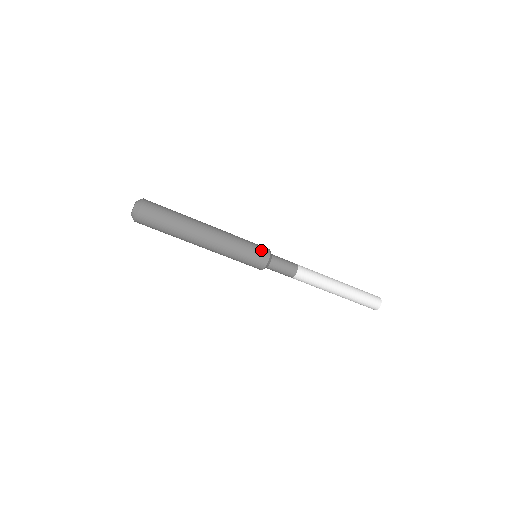
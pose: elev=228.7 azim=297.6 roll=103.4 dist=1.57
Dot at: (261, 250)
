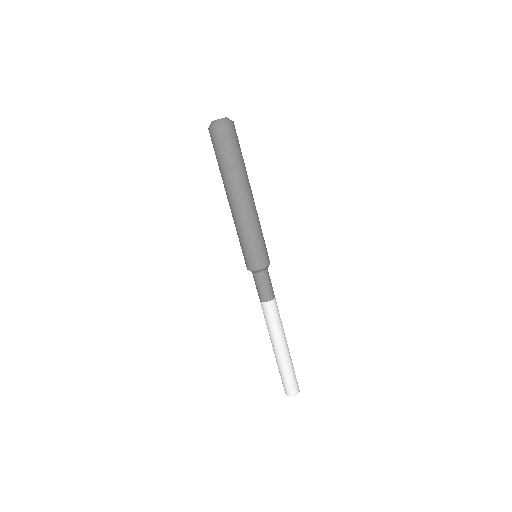
Dot at: occluded
